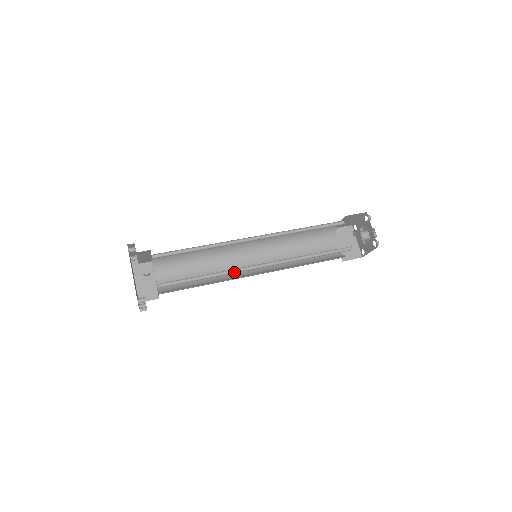
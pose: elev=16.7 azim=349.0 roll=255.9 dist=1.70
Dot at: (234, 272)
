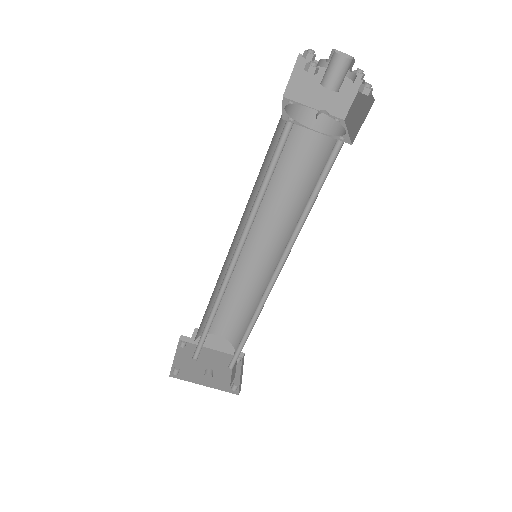
Dot at: (261, 304)
